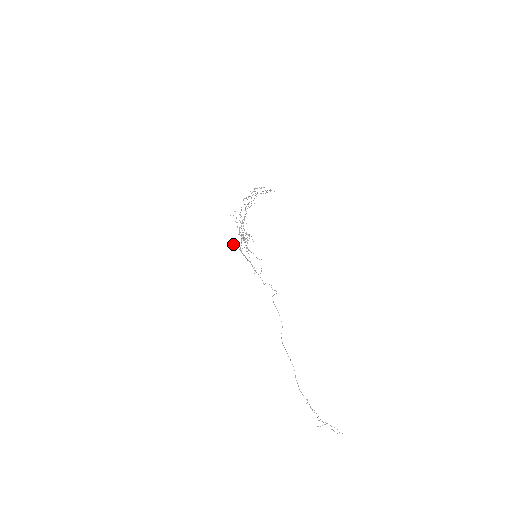
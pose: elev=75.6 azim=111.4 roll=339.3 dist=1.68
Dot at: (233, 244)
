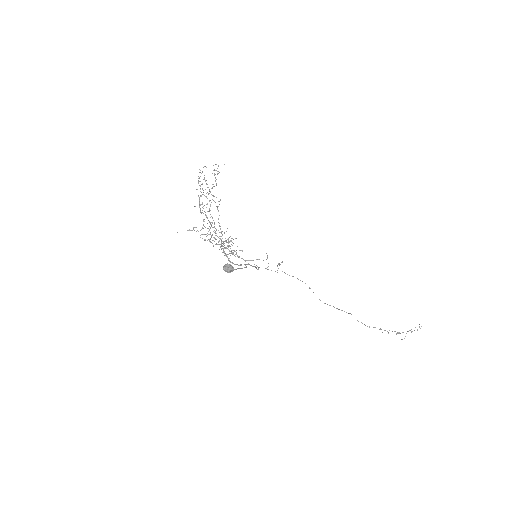
Dot at: (231, 271)
